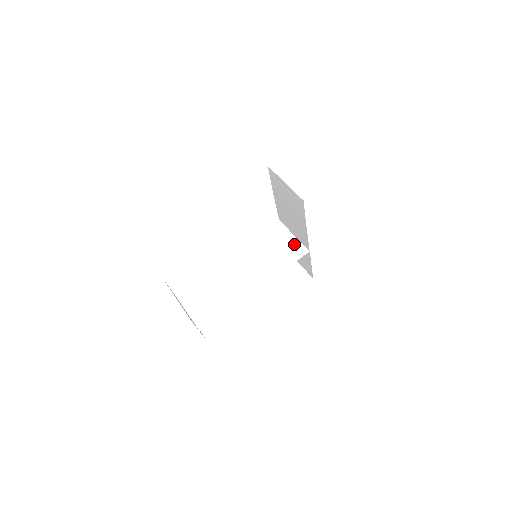
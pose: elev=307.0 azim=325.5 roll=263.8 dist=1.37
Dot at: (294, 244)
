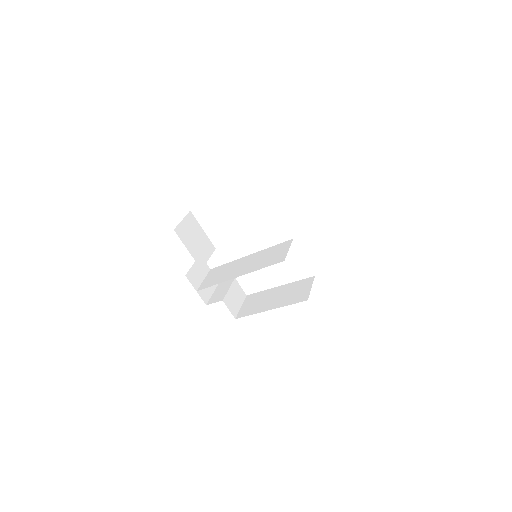
Dot at: (283, 255)
